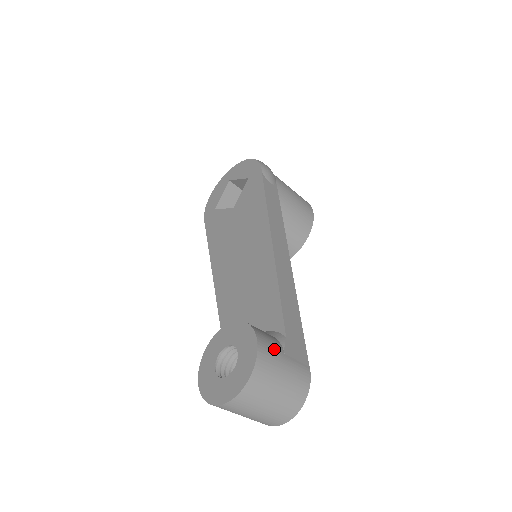
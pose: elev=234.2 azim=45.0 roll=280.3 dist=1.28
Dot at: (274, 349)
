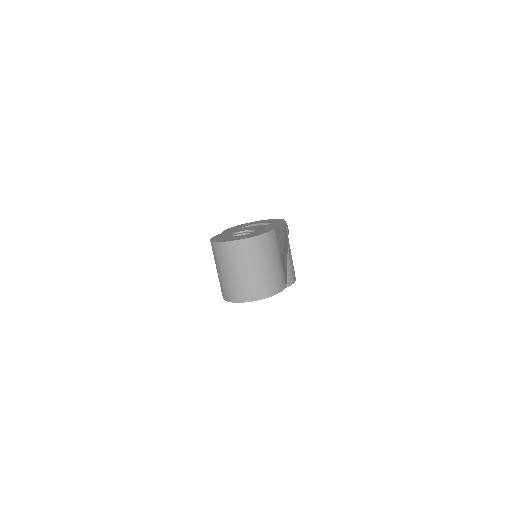
Dot at: occluded
